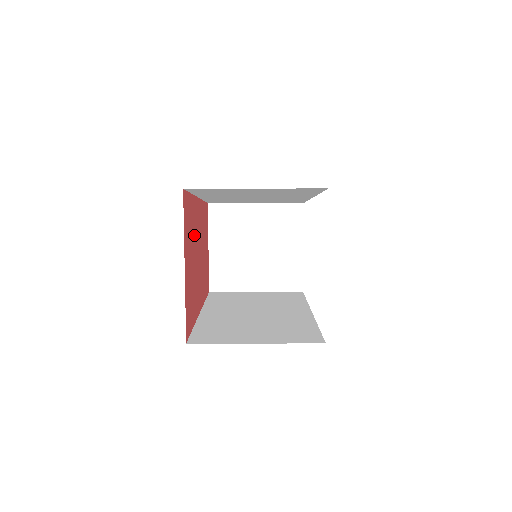
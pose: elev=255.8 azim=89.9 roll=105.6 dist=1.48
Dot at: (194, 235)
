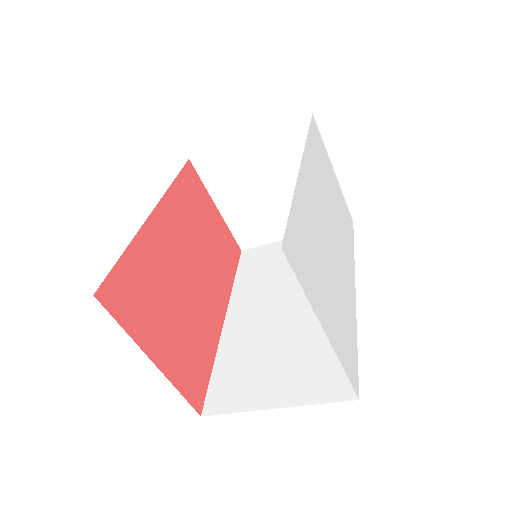
Dot at: (164, 275)
